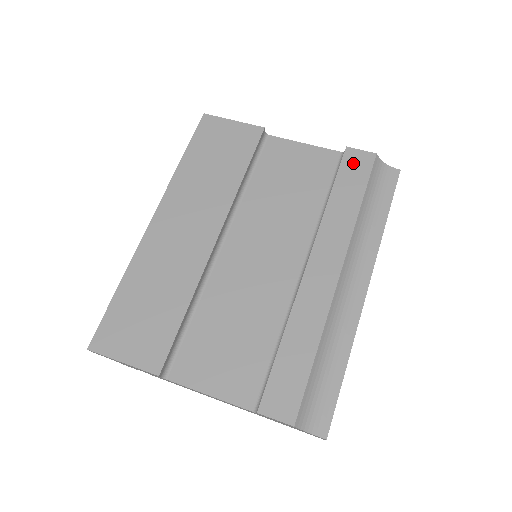
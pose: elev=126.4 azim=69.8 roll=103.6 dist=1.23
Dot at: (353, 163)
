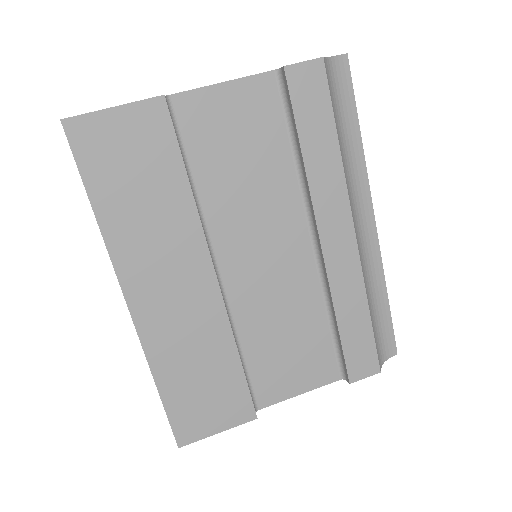
Dot at: (304, 88)
